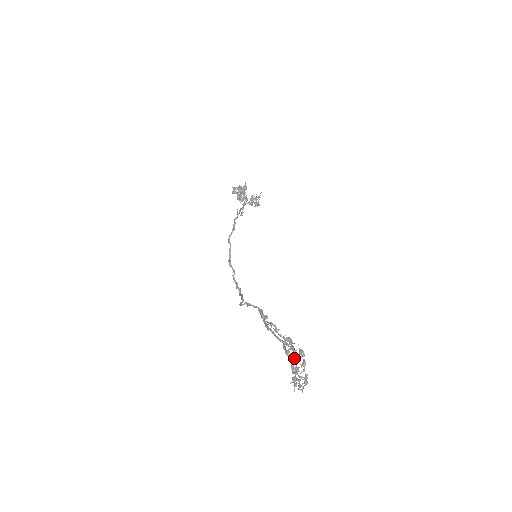
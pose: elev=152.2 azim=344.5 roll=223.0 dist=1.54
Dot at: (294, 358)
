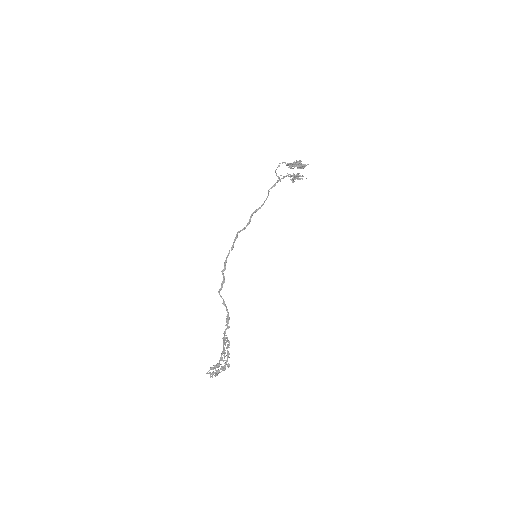
Dot at: (223, 368)
